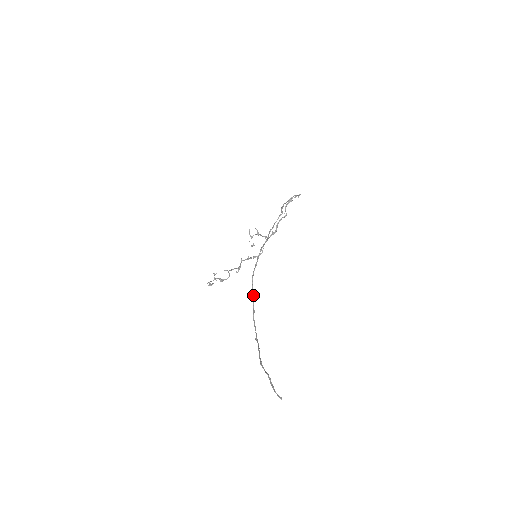
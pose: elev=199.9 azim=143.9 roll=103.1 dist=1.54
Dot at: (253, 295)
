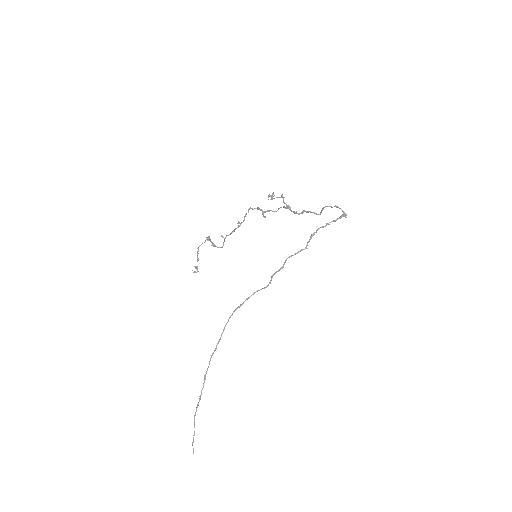
Dot at: occluded
